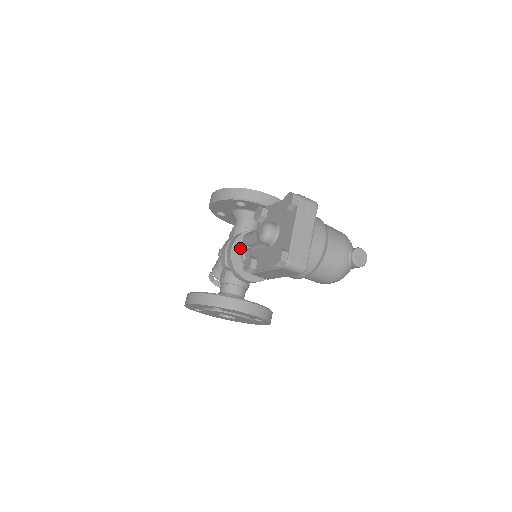
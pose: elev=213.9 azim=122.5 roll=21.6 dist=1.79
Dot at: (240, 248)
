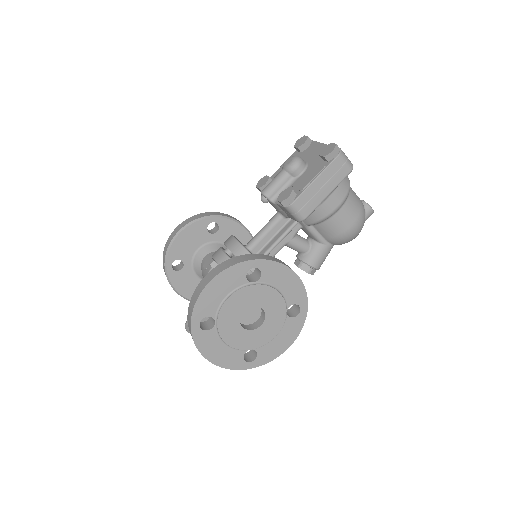
Dot at: occluded
